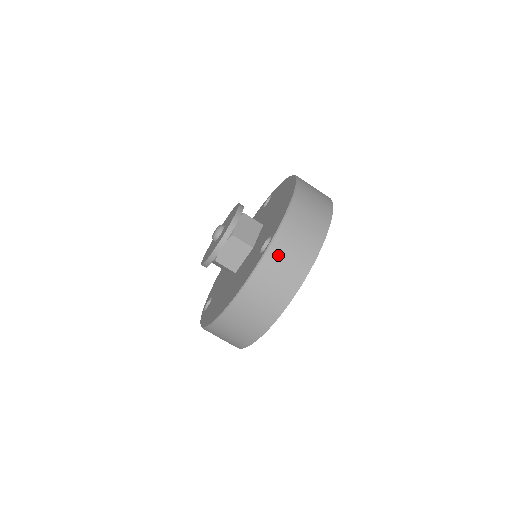
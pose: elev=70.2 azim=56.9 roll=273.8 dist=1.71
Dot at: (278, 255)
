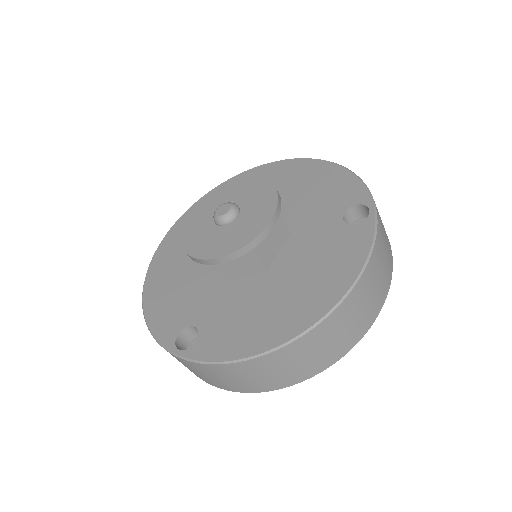
Dot at: (180, 361)
